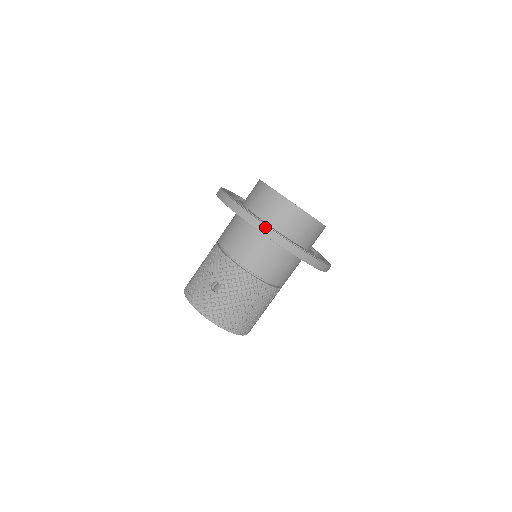
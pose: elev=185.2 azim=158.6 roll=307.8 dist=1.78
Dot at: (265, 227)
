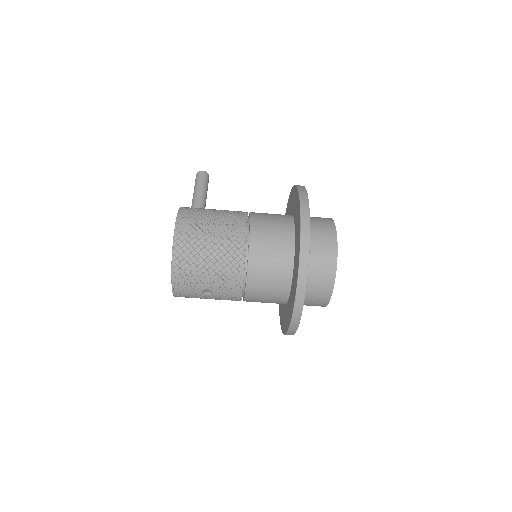
Dot at: (293, 333)
